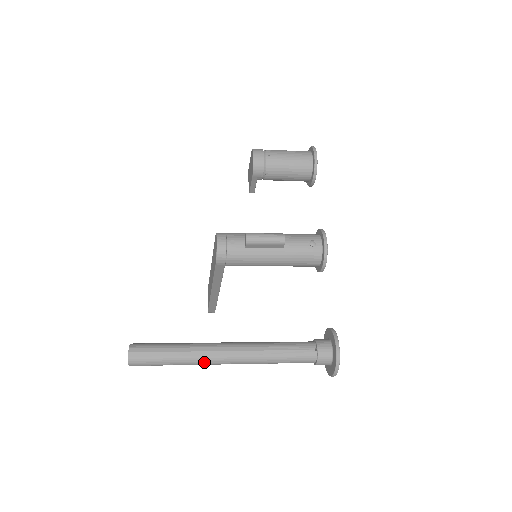
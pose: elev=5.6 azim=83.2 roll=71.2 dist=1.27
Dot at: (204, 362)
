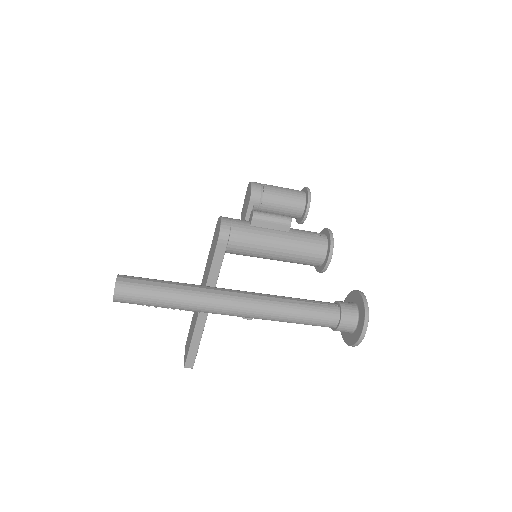
Dot at: (208, 302)
